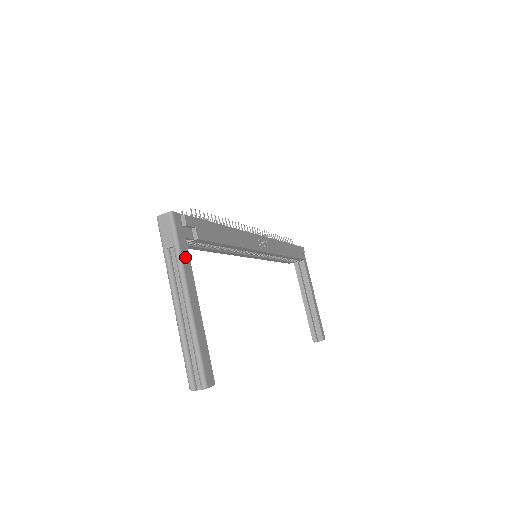
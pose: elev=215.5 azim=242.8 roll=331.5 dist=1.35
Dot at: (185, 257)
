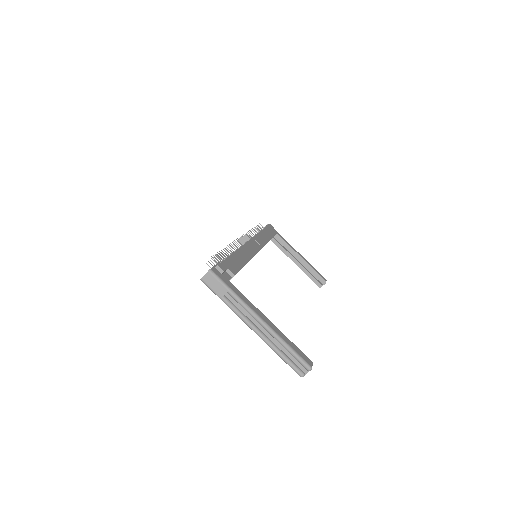
Dot at: (239, 294)
